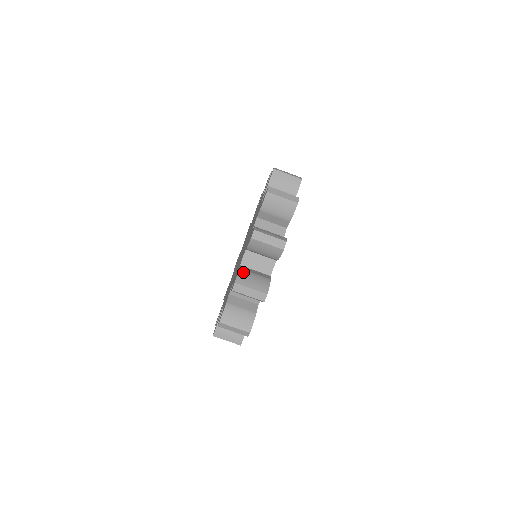
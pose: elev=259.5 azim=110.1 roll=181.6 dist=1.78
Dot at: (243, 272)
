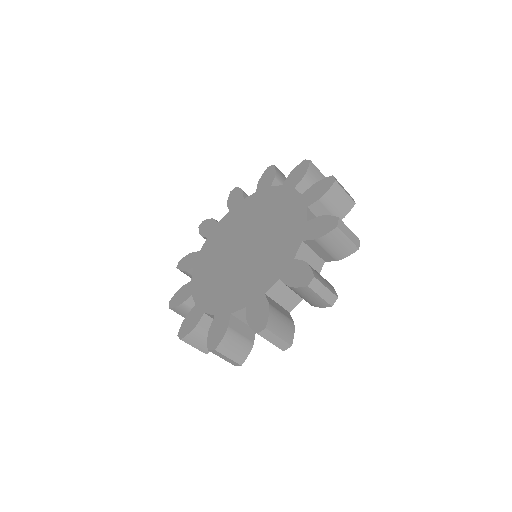
Dot at: (273, 312)
